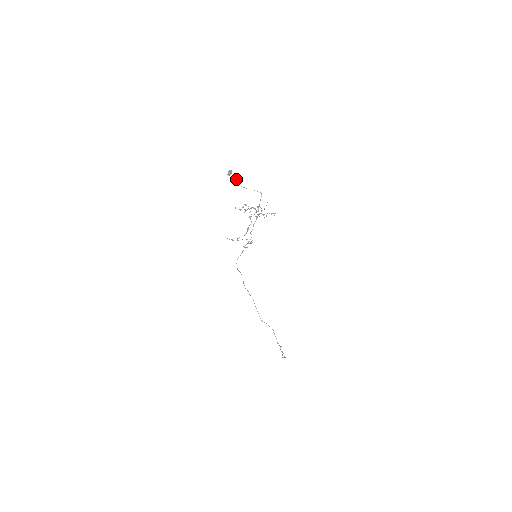
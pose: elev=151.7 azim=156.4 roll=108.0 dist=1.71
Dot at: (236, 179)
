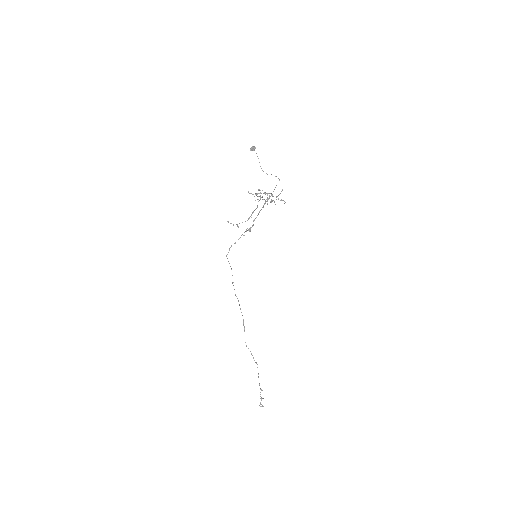
Dot at: occluded
